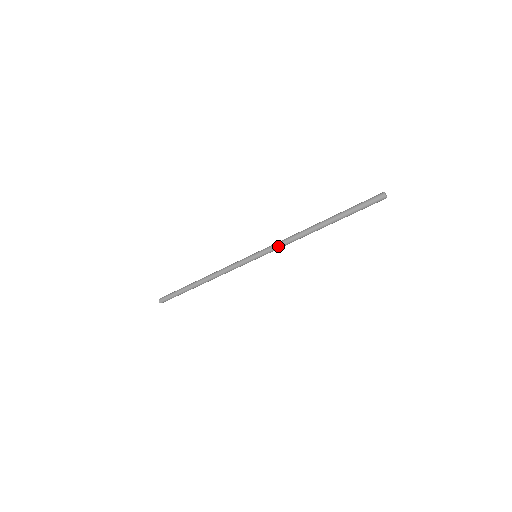
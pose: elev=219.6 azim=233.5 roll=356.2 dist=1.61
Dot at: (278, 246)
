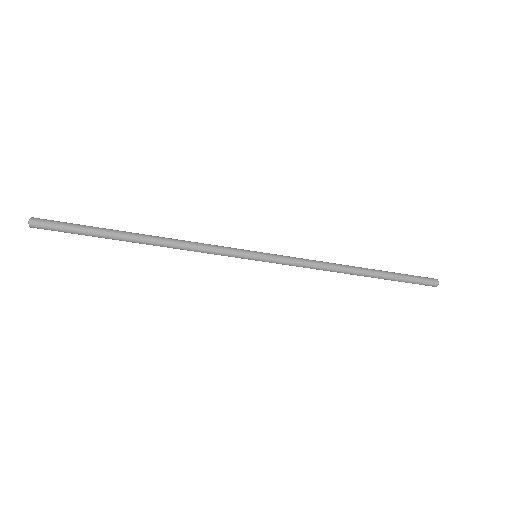
Dot at: (297, 260)
